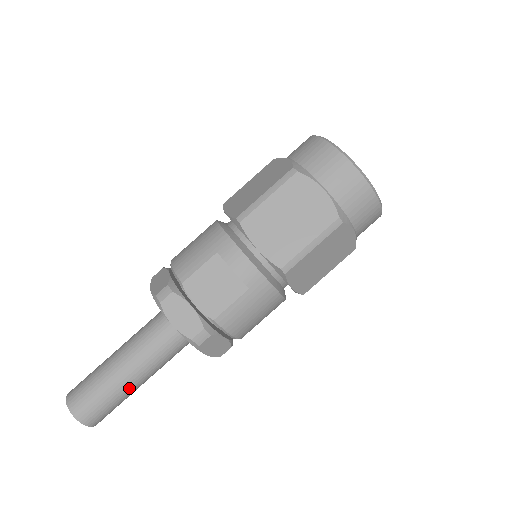
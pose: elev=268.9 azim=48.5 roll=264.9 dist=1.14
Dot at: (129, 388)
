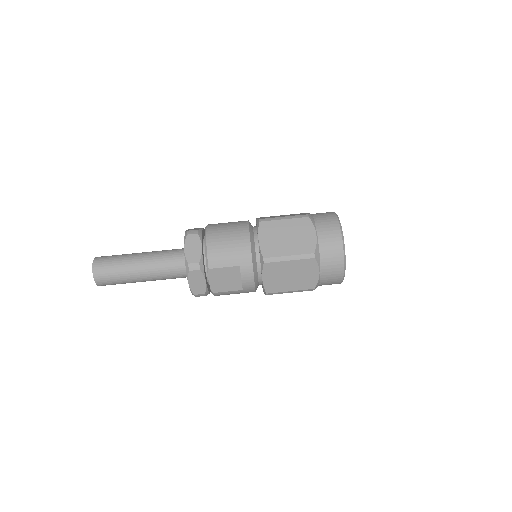
Dot at: occluded
